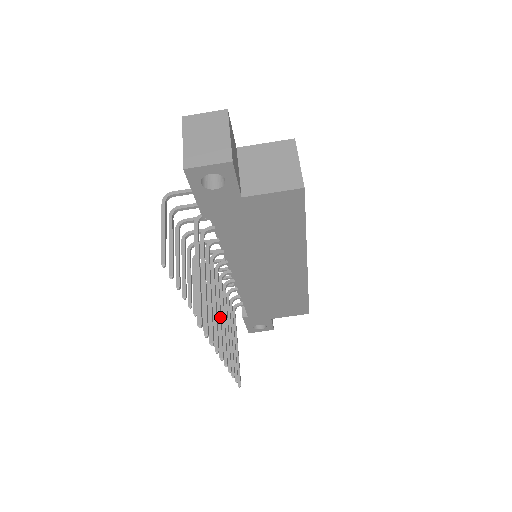
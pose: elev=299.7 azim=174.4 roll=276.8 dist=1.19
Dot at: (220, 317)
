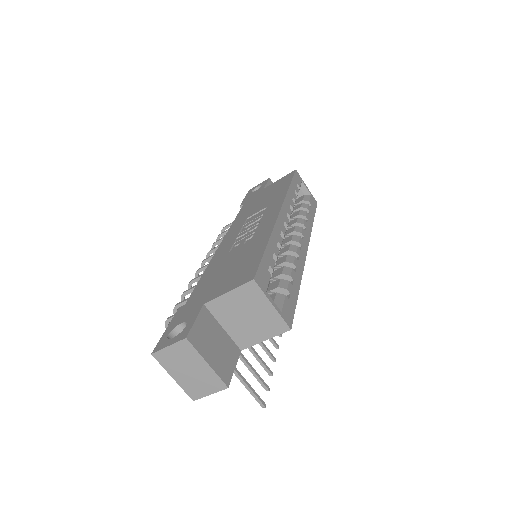
Dot at: occluded
